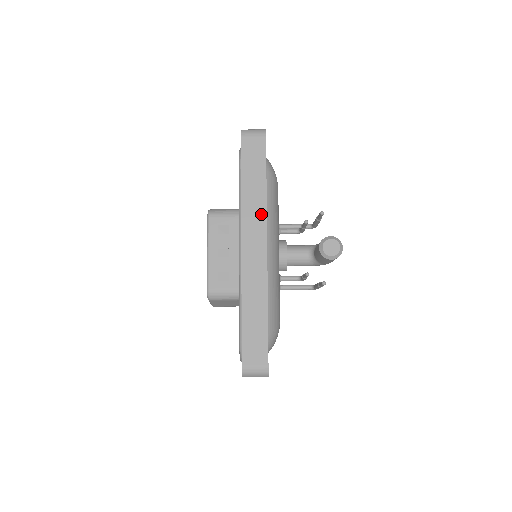
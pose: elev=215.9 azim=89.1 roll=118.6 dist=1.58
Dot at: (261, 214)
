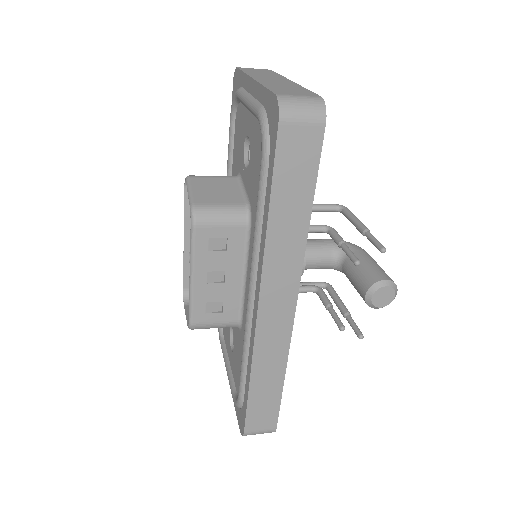
Dot at: (295, 261)
